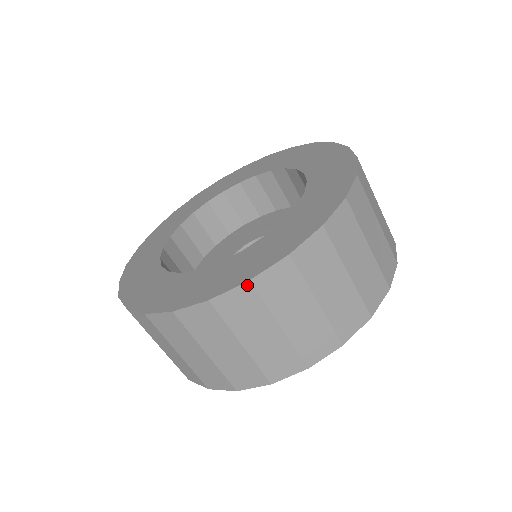
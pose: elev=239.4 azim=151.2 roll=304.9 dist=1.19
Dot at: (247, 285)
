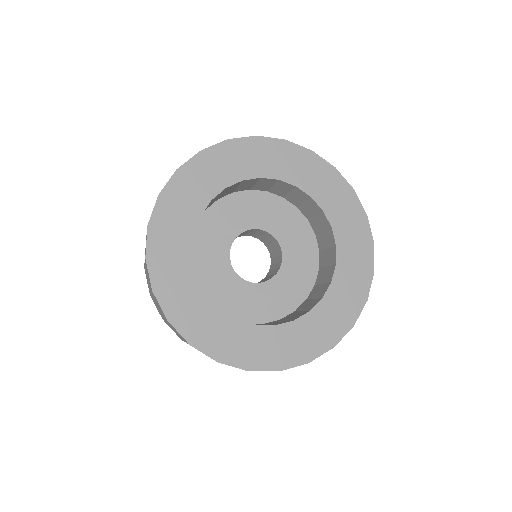
Dot at: (365, 303)
